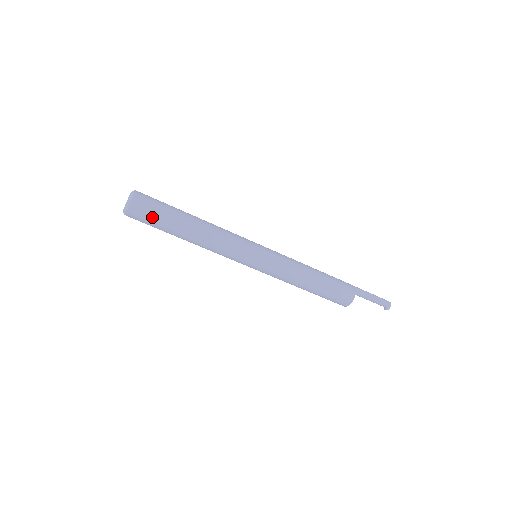
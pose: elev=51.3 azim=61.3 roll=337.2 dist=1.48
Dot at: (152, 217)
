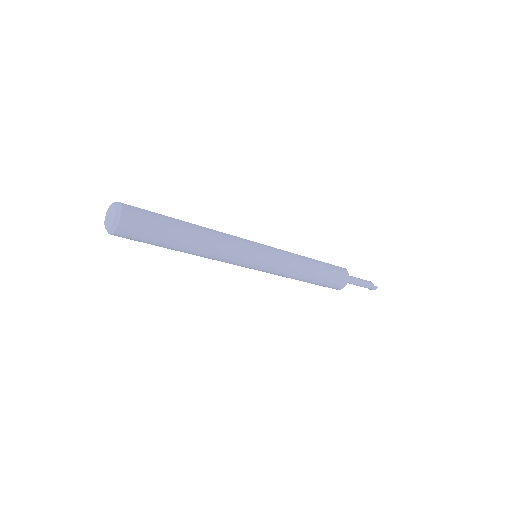
Dot at: (139, 241)
